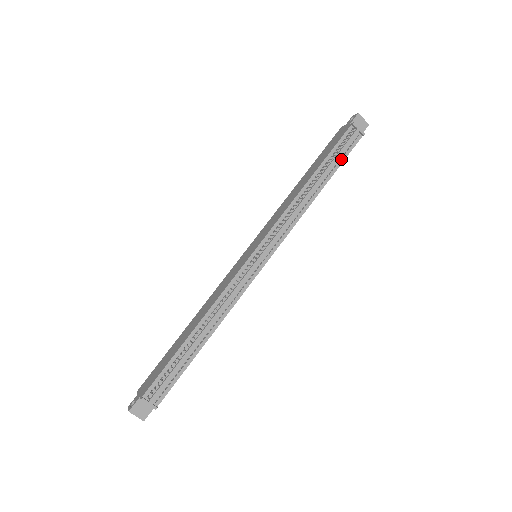
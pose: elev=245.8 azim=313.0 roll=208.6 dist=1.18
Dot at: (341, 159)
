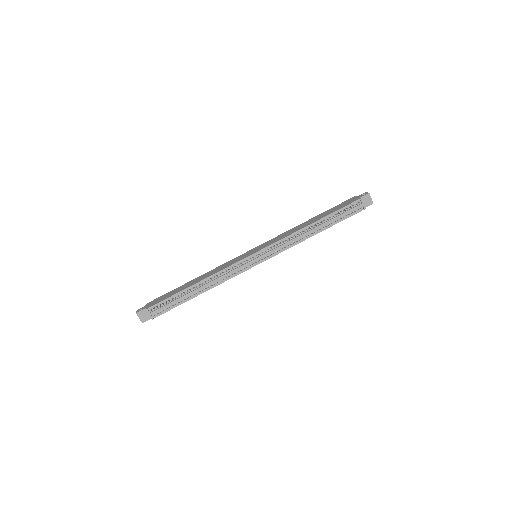
Dot at: (341, 219)
